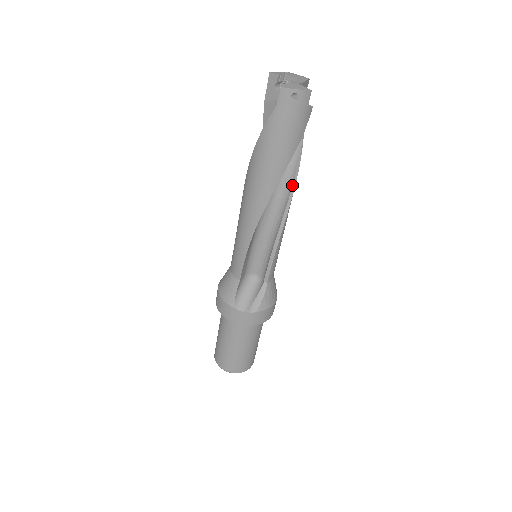
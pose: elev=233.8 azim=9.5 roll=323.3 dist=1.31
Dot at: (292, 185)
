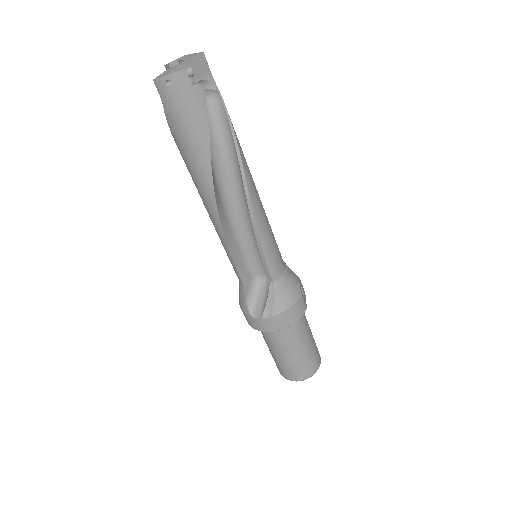
Dot at: (240, 173)
